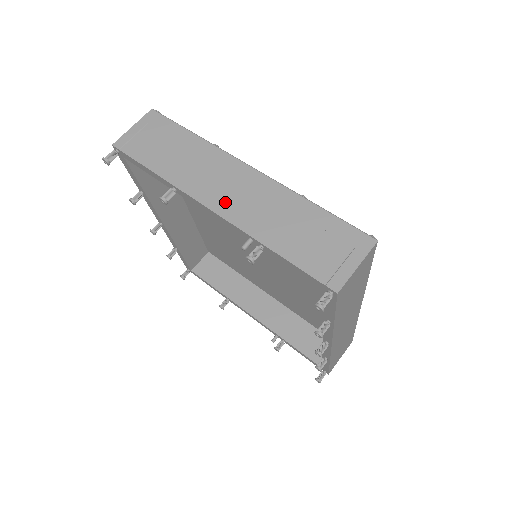
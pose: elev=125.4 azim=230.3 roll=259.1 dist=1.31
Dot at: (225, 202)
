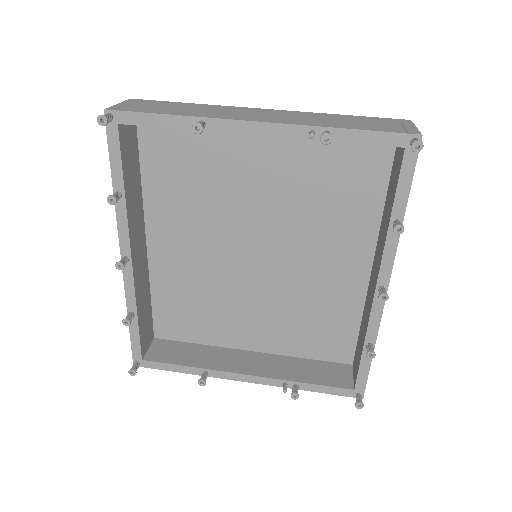
Dot at: (266, 118)
